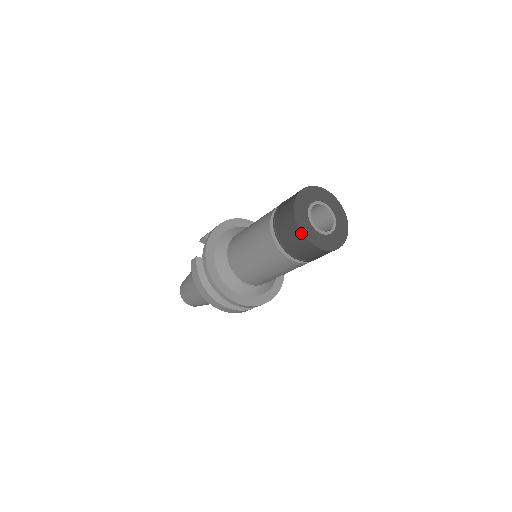
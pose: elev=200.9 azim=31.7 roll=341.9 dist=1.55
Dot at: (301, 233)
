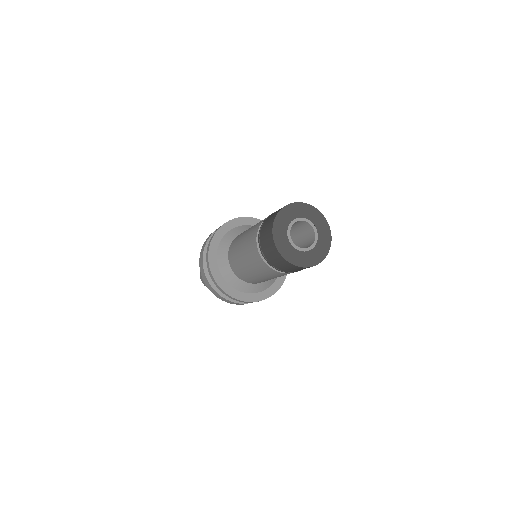
Dot at: (272, 226)
